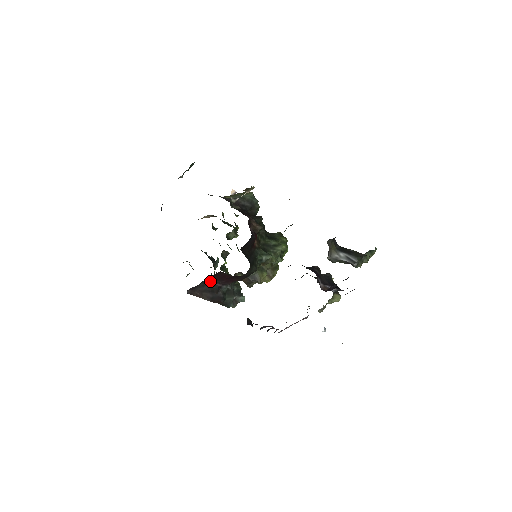
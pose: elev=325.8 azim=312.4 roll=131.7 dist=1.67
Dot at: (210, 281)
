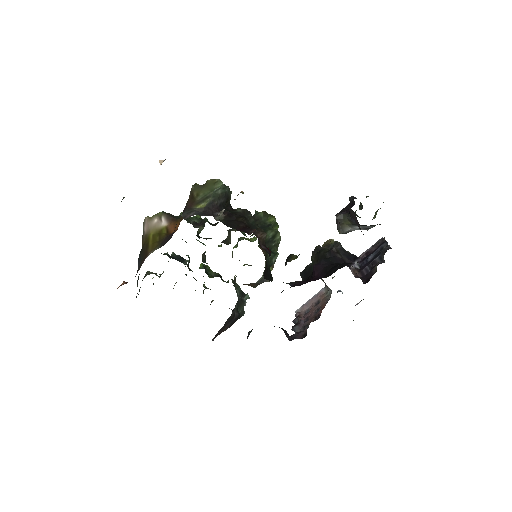
Dot at: occluded
